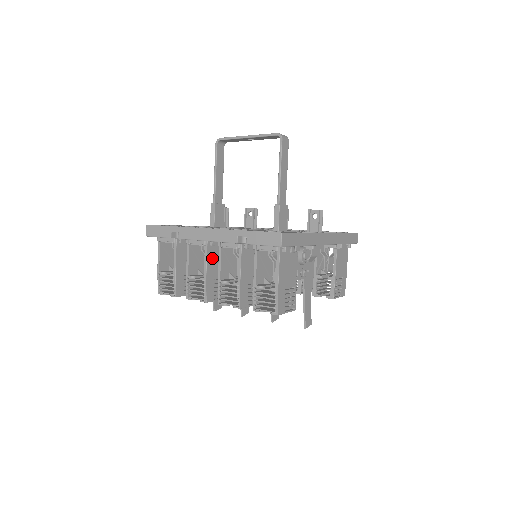
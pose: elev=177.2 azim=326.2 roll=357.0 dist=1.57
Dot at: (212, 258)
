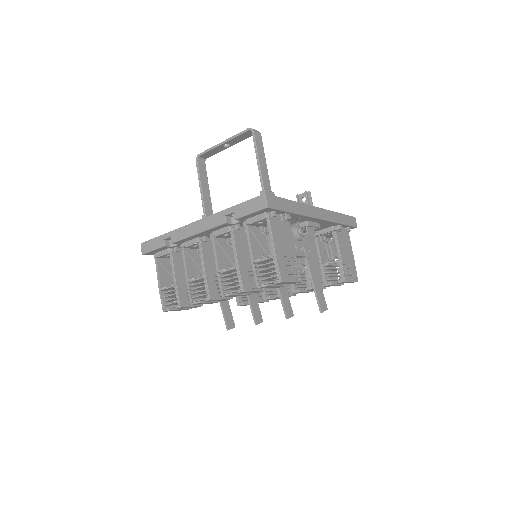
Dot at: (208, 255)
